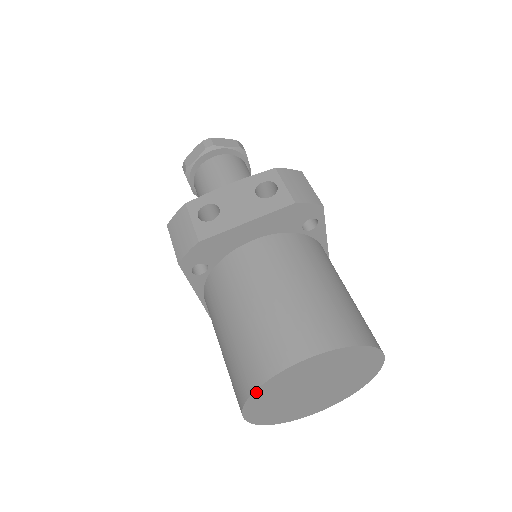
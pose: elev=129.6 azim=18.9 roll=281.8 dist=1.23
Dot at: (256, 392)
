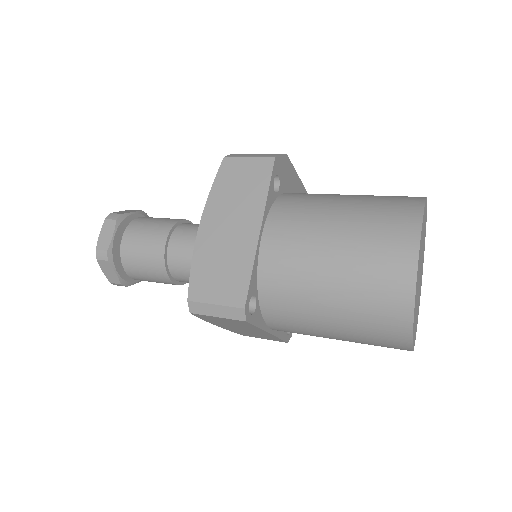
Dot at: occluded
